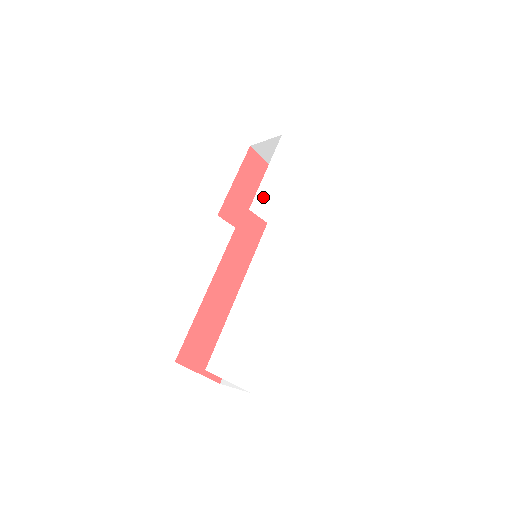
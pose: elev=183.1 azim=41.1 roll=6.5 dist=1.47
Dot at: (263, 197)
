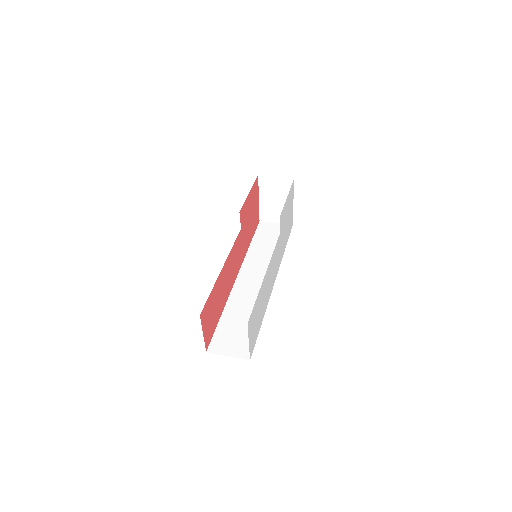
Dot at: (283, 214)
